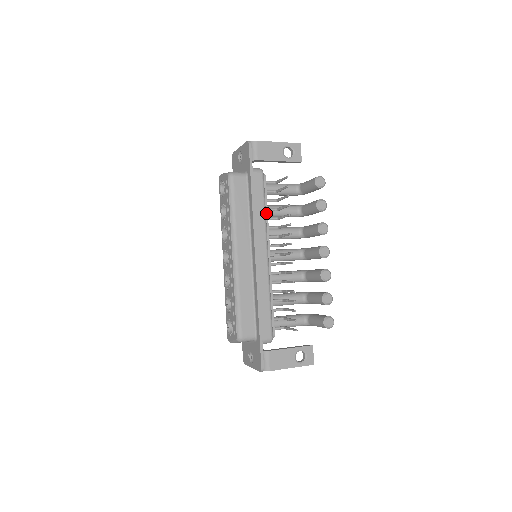
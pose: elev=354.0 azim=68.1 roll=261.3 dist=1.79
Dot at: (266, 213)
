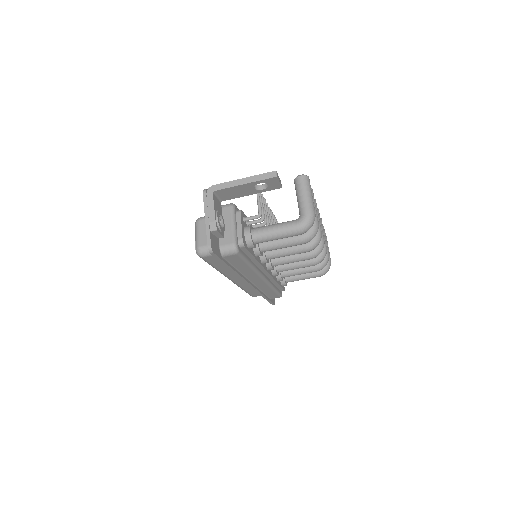
Dot at: occluded
